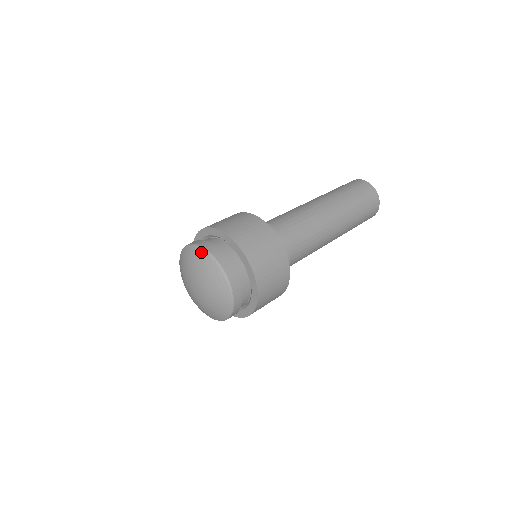
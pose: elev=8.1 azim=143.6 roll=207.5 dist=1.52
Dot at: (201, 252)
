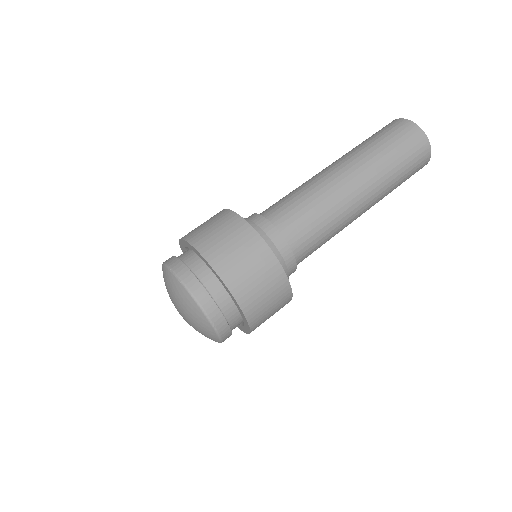
Dot at: (165, 270)
